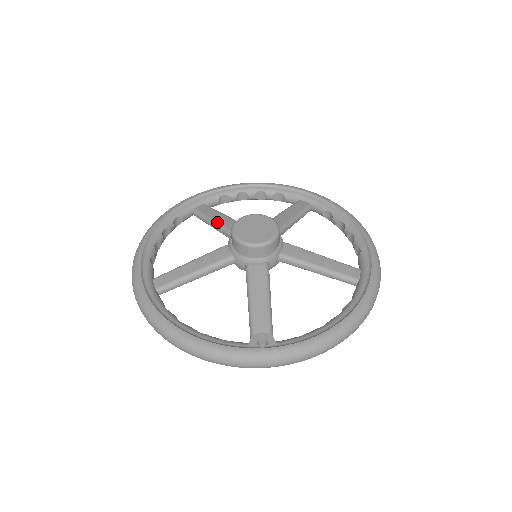
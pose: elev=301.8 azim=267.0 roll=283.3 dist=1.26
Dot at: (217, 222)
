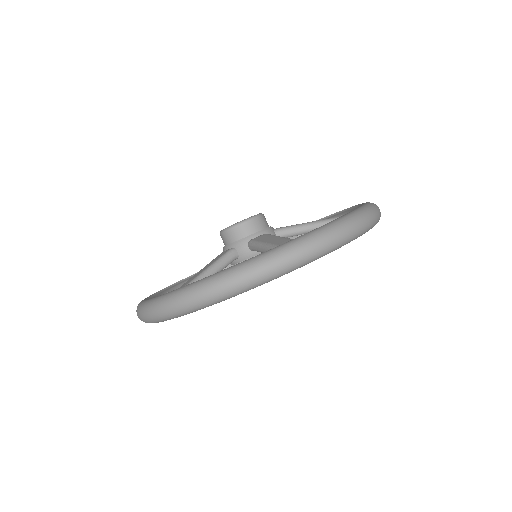
Dot at: occluded
